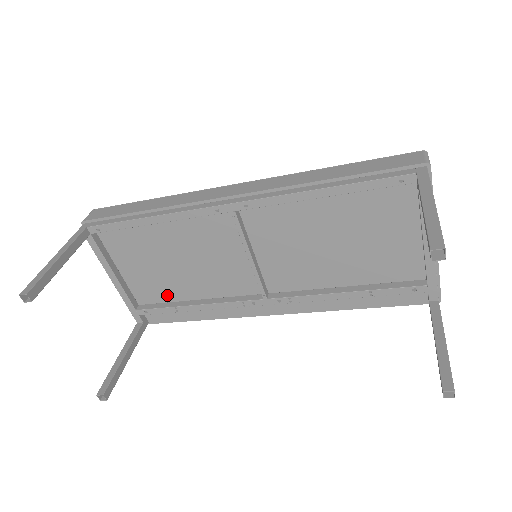
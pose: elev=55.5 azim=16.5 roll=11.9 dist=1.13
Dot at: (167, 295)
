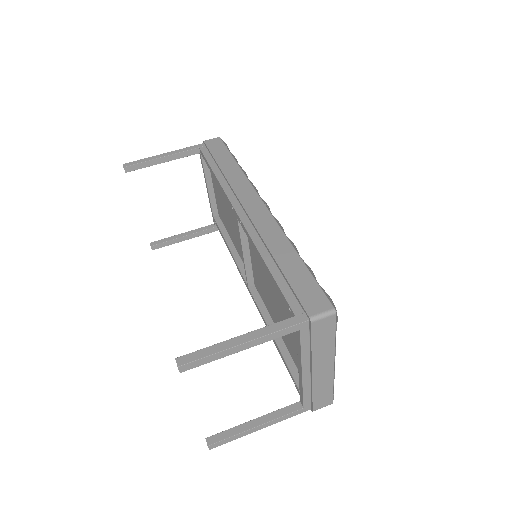
Dot at: (226, 225)
